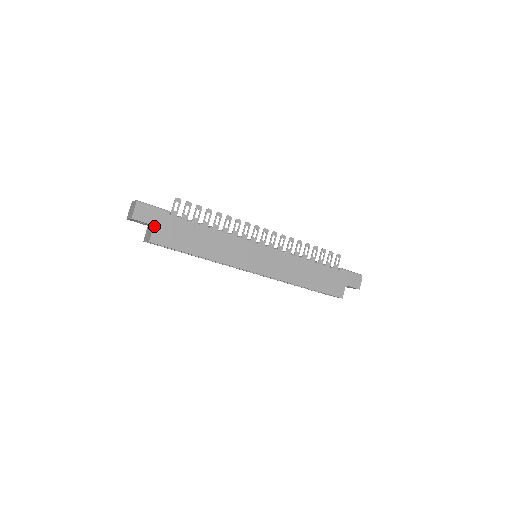
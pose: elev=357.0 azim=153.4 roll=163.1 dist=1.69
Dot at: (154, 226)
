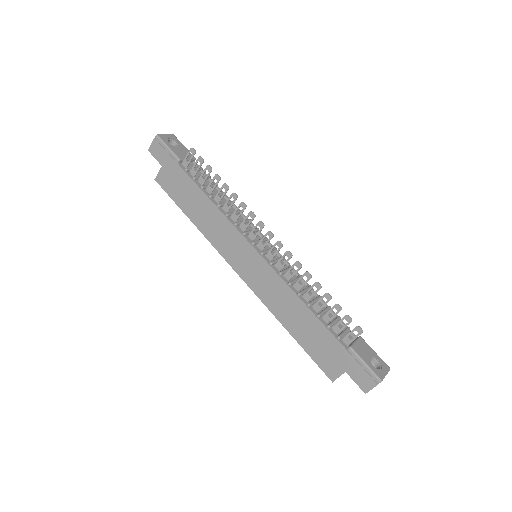
Dot at: (162, 167)
